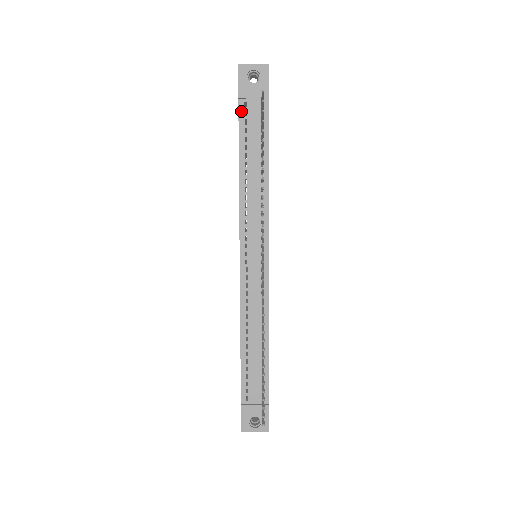
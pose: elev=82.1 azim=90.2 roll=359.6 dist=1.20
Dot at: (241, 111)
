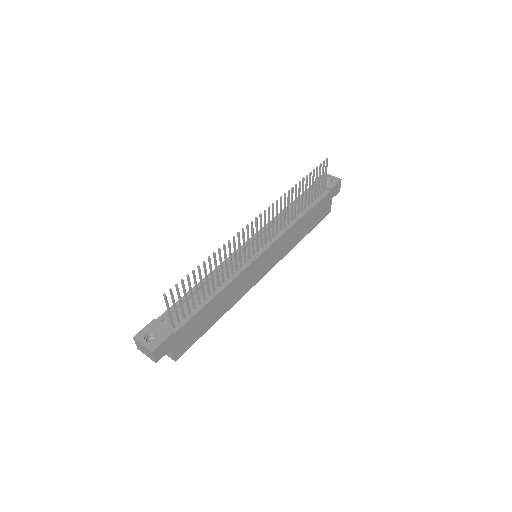
Dot at: occluded
